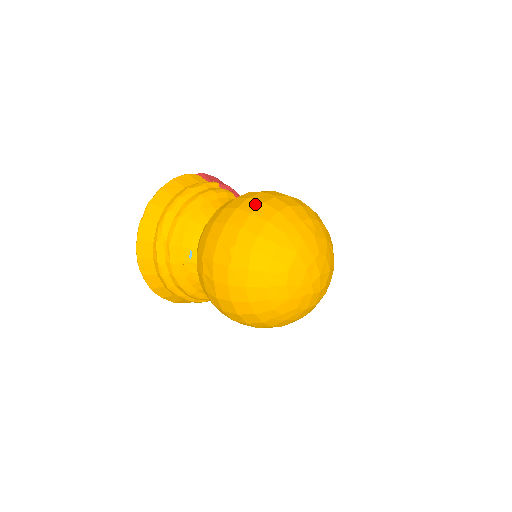
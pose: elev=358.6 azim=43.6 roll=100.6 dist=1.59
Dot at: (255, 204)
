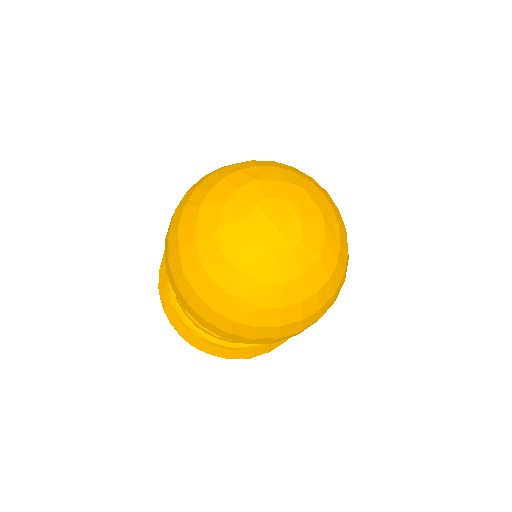
Dot at: occluded
